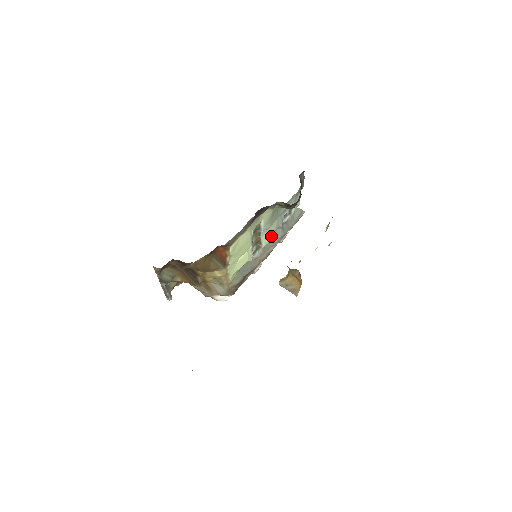
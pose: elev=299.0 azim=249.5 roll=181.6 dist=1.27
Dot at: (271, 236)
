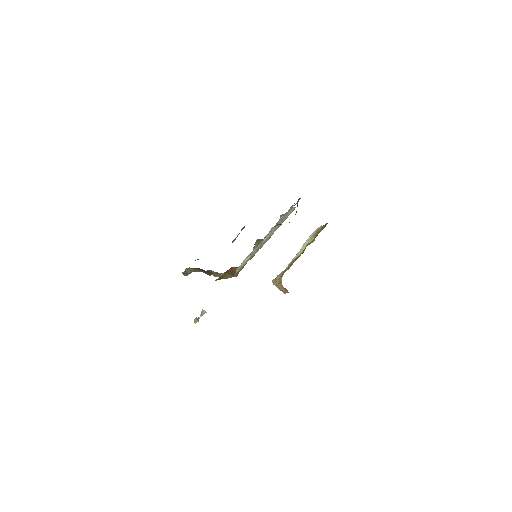
Dot at: (268, 236)
